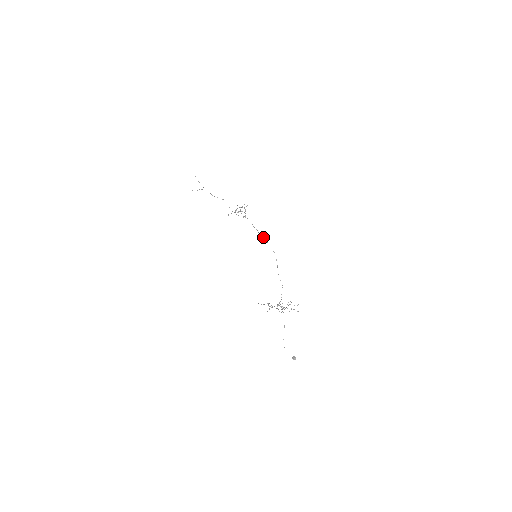
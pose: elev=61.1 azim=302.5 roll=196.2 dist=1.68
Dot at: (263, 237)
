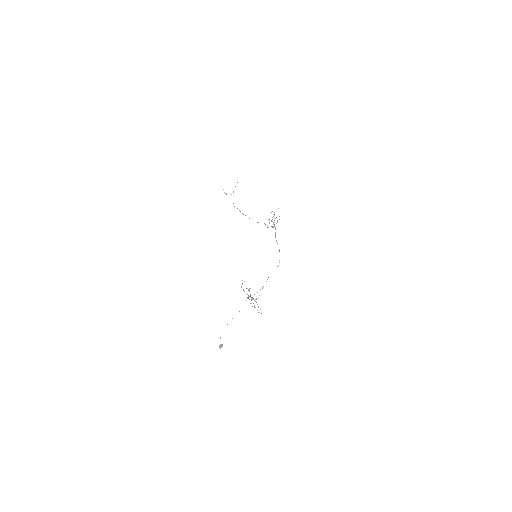
Dot at: occluded
